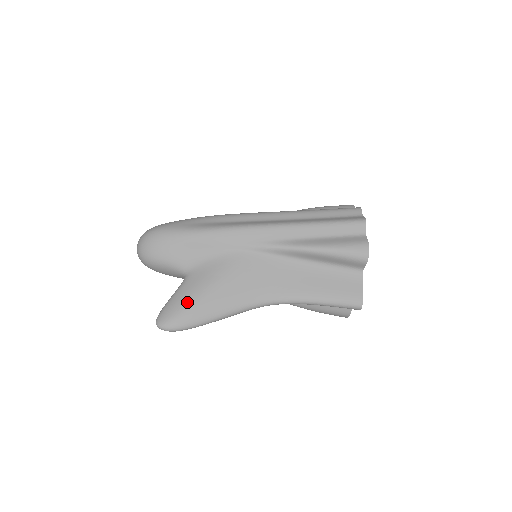
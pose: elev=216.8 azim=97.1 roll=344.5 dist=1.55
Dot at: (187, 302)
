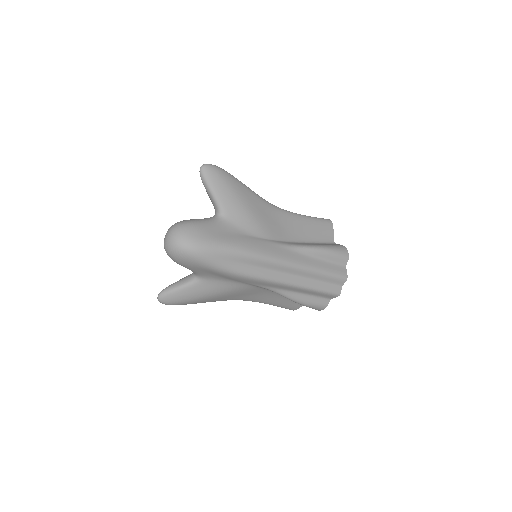
Dot at: (188, 299)
